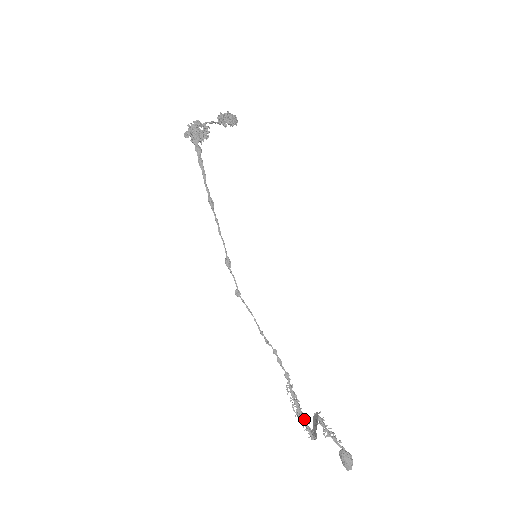
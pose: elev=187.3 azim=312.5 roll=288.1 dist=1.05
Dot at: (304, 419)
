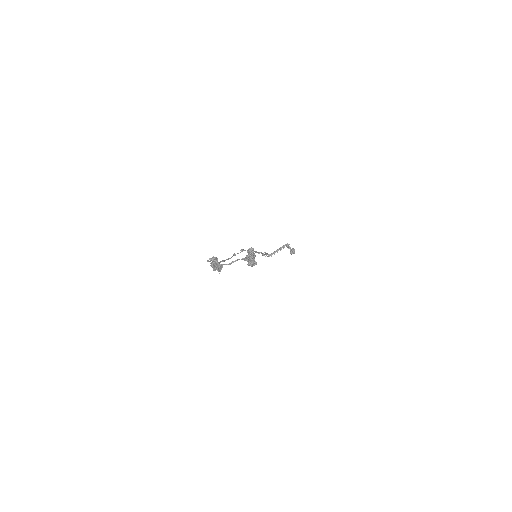
Dot at: (268, 255)
